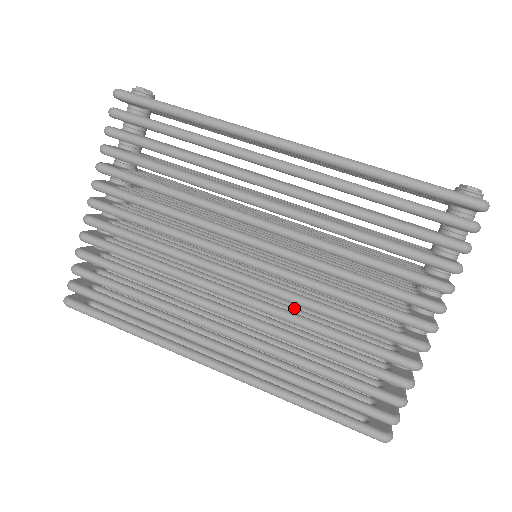
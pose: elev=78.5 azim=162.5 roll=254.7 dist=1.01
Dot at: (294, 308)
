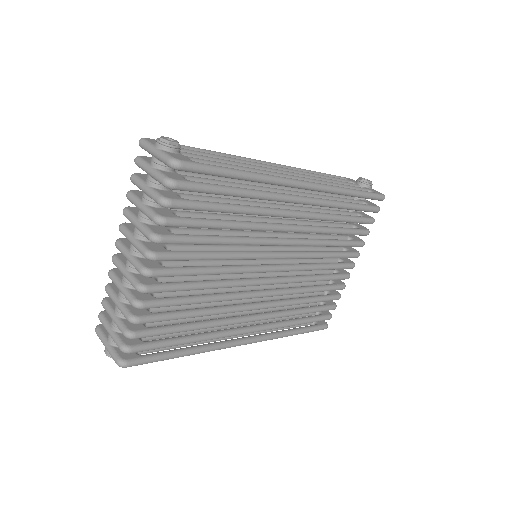
Dot at: occluded
